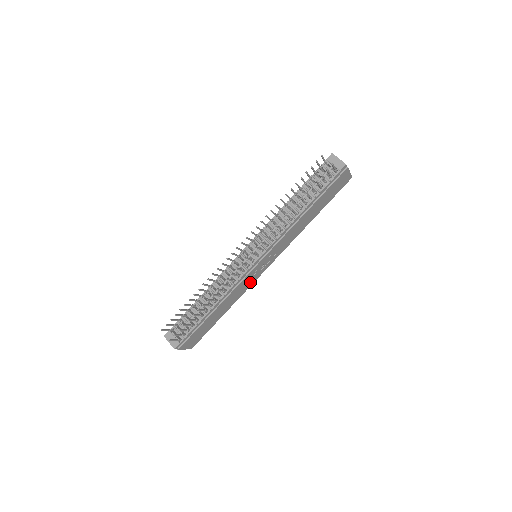
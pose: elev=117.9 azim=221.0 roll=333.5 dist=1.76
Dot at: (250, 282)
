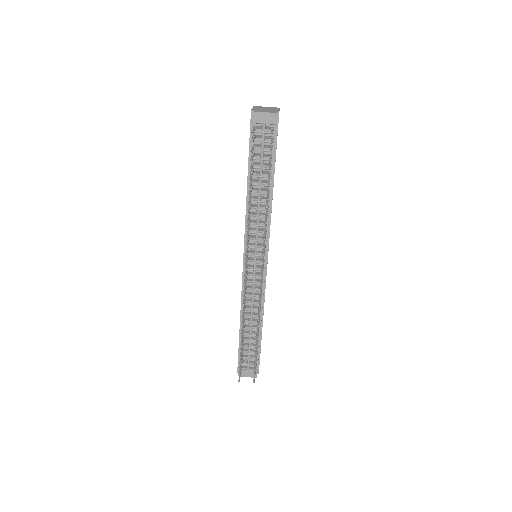
Dot at: occluded
